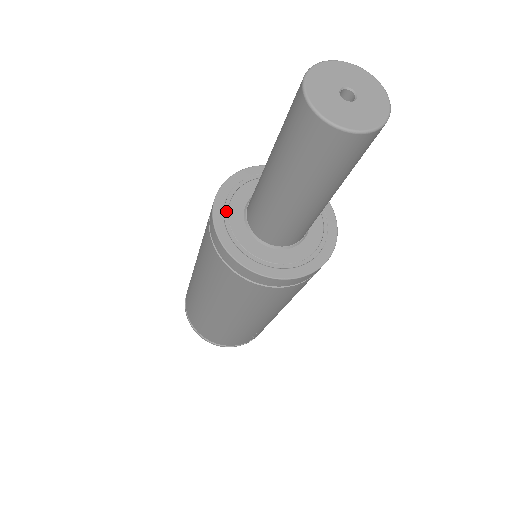
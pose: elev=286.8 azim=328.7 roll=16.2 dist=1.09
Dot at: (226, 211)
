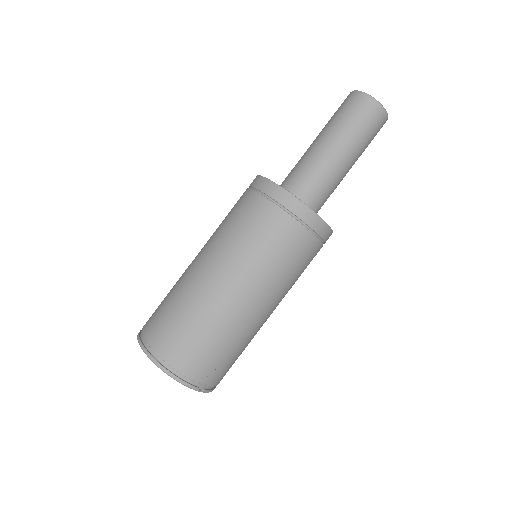
Dot at: occluded
